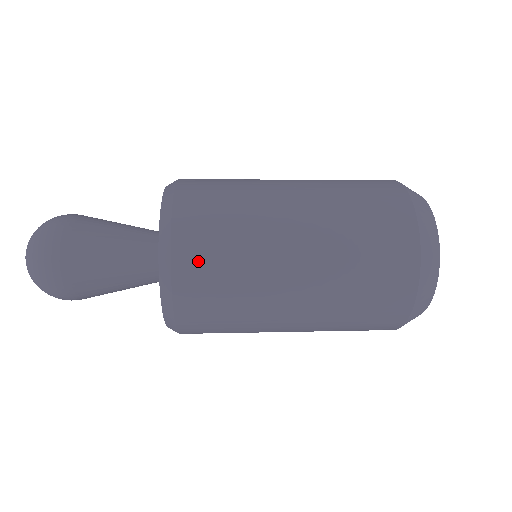
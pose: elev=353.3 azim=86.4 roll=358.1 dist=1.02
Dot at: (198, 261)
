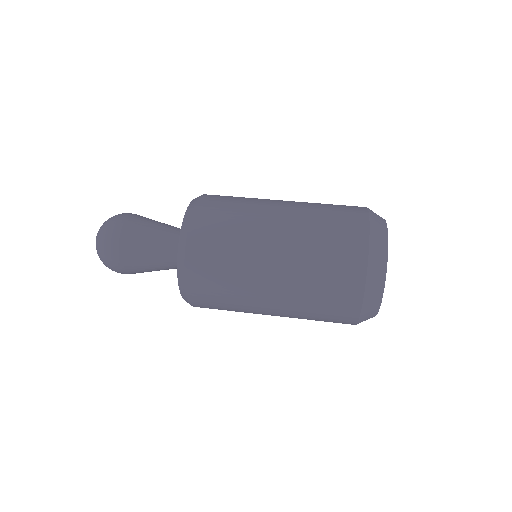
Dot at: occluded
